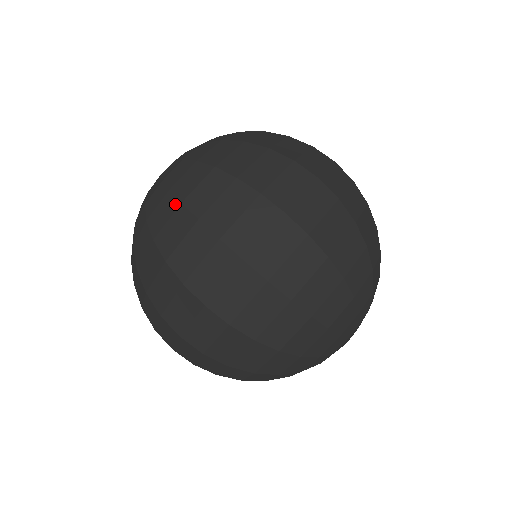
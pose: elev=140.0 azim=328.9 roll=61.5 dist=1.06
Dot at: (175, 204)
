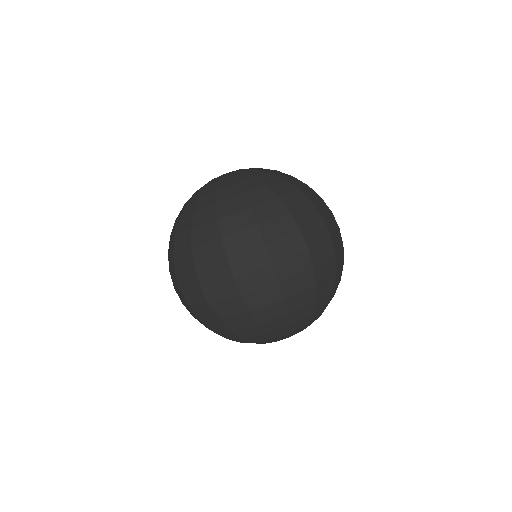
Dot at: (214, 217)
